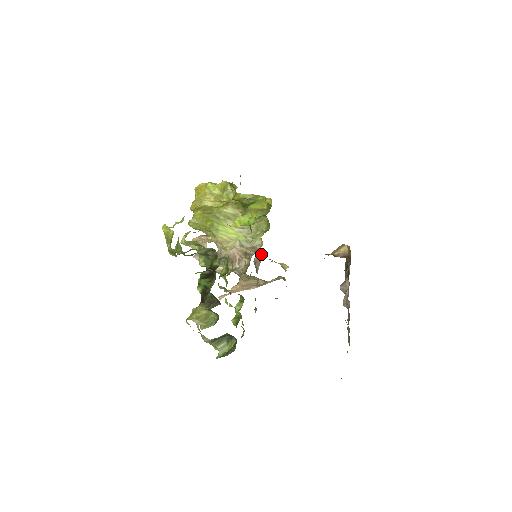
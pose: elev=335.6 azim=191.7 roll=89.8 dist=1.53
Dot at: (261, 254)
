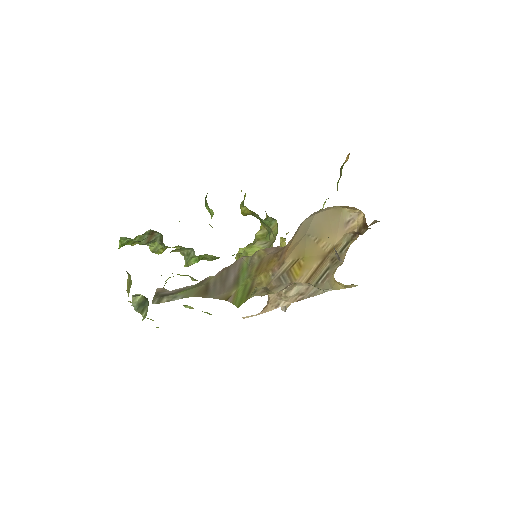
Dot at: occluded
